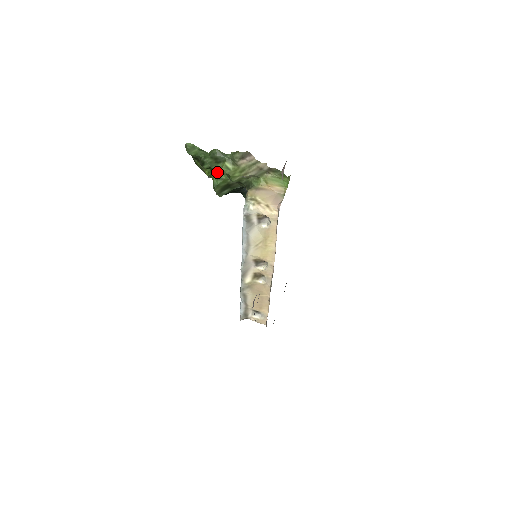
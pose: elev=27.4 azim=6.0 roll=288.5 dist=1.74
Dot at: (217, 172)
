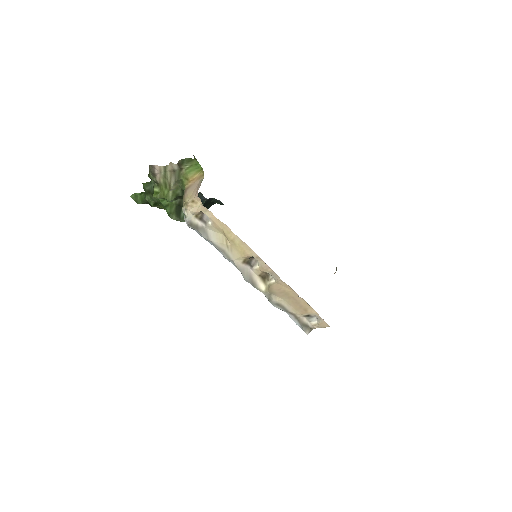
Dot at: (161, 202)
